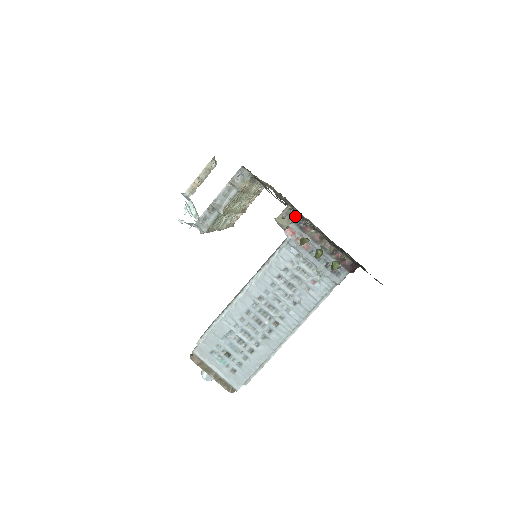
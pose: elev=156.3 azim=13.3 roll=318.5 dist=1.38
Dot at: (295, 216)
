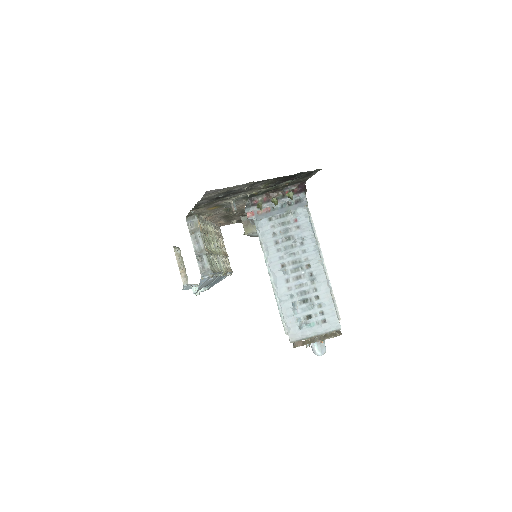
Dot at: occluded
